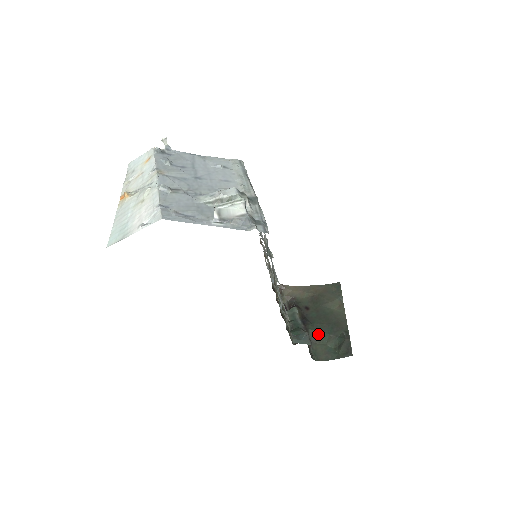
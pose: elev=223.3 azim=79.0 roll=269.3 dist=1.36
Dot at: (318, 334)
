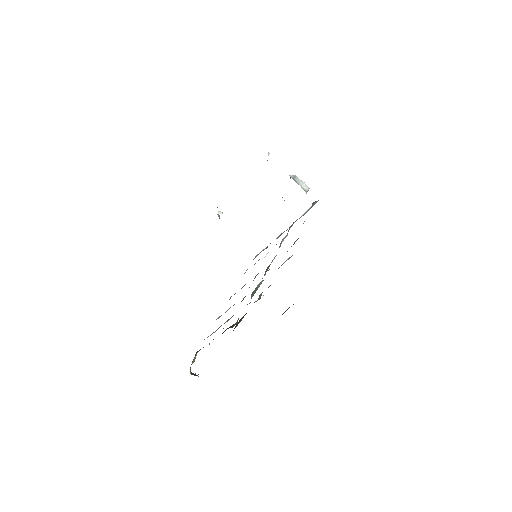
Dot at: occluded
